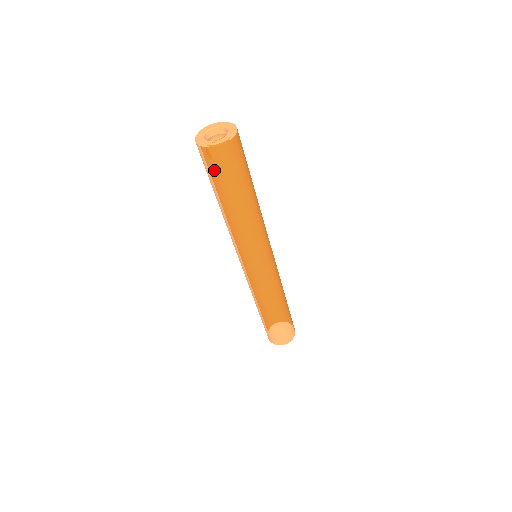
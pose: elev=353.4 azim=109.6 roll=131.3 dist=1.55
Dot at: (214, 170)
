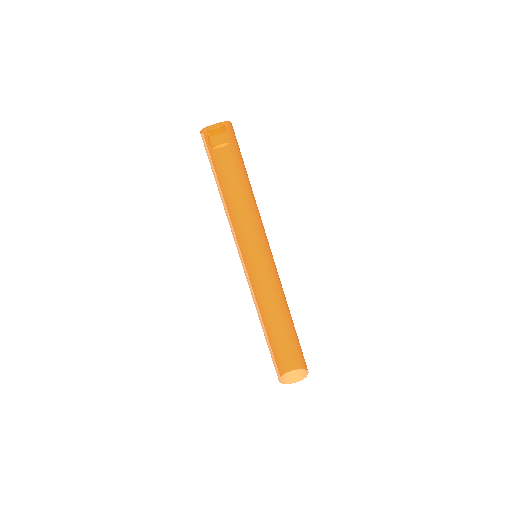
Dot at: (211, 149)
